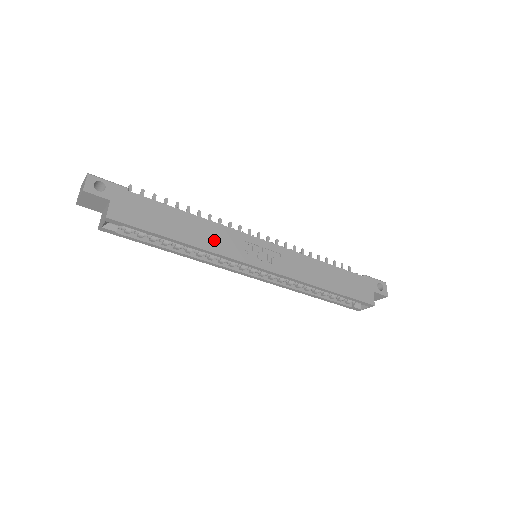
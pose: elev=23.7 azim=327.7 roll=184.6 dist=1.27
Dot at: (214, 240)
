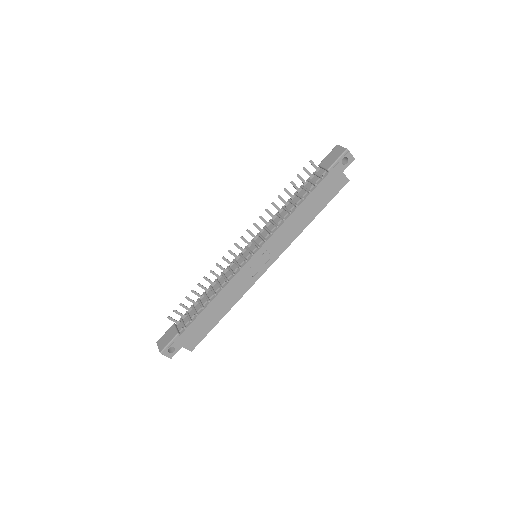
Dot at: (234, 293)
